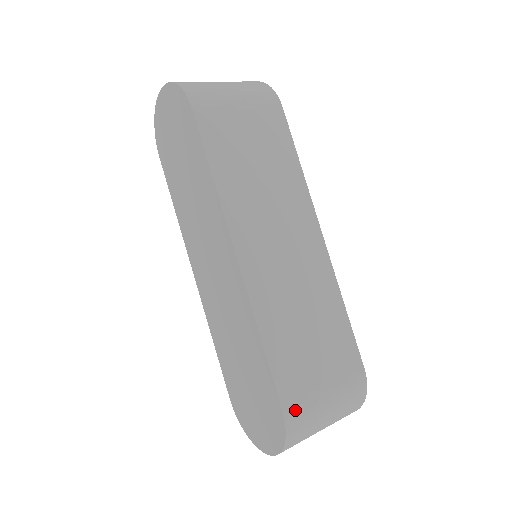
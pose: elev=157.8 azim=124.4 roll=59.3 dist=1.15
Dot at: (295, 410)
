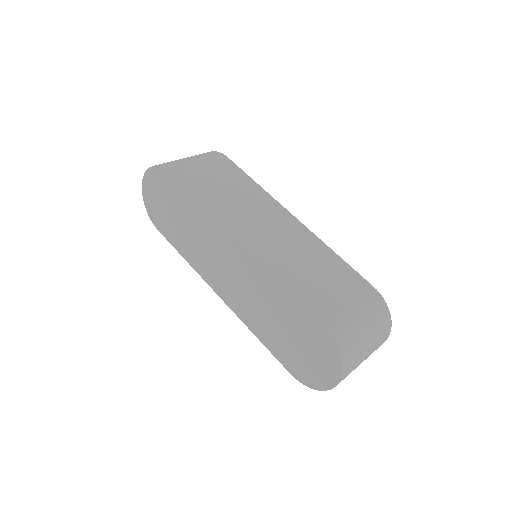
Dot at: (334, 324)
